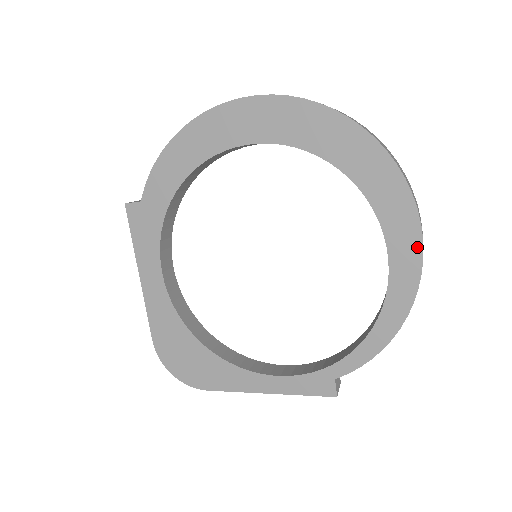
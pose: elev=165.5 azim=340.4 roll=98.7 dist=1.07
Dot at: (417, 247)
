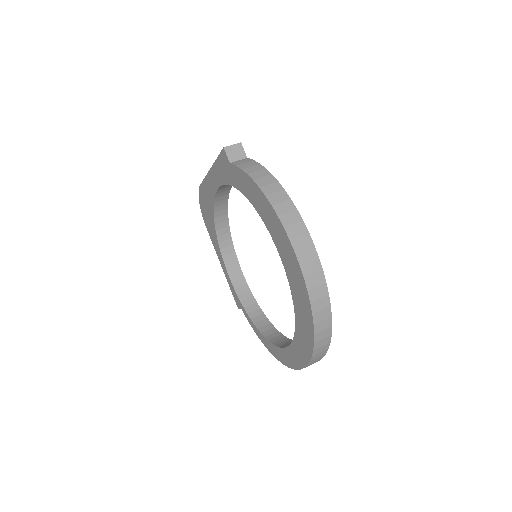
Dot at: (290, 365)
